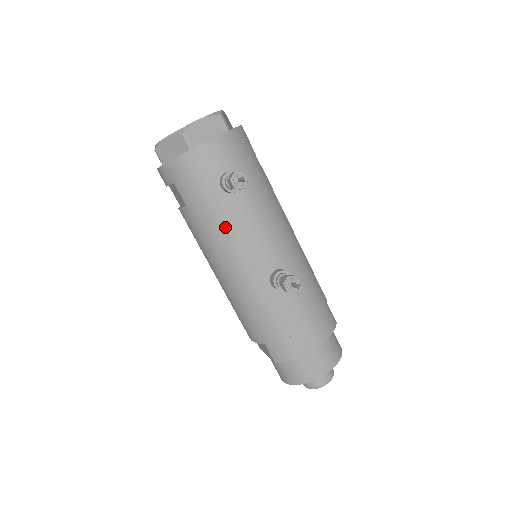
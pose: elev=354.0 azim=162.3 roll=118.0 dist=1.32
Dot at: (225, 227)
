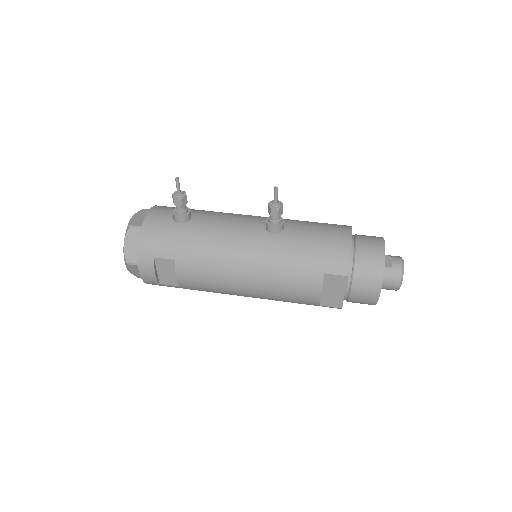
Dot at: (208, 237)
